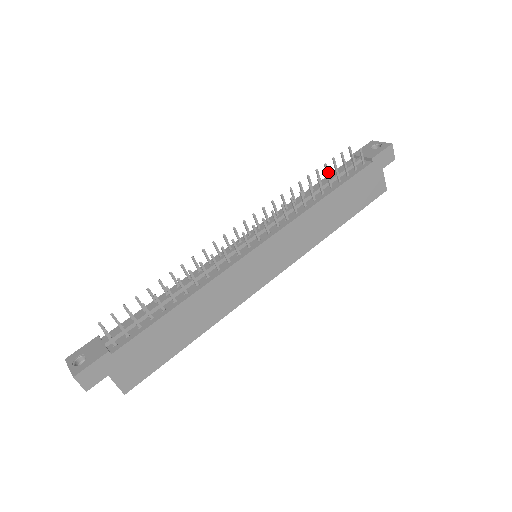
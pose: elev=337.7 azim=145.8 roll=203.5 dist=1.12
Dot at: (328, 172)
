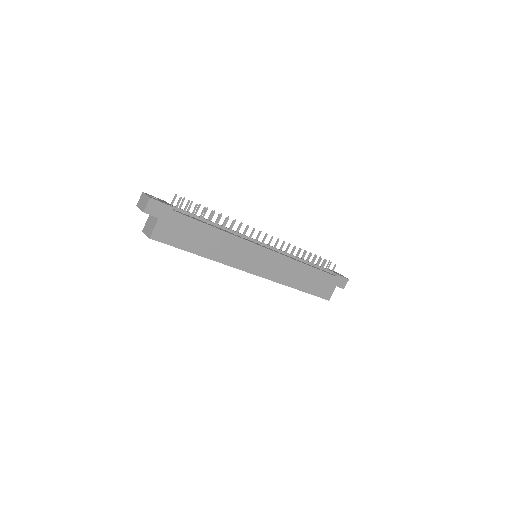
Dot at: occluded
